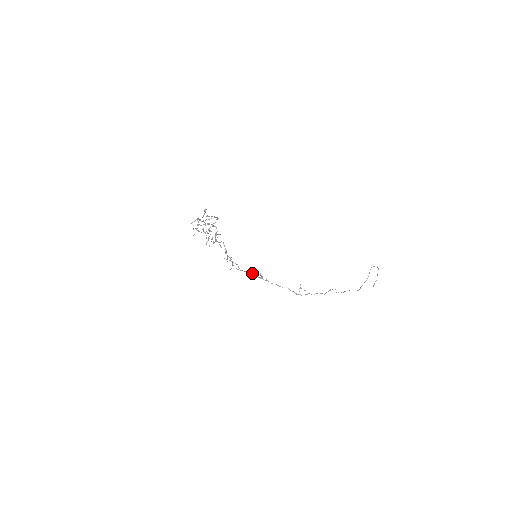
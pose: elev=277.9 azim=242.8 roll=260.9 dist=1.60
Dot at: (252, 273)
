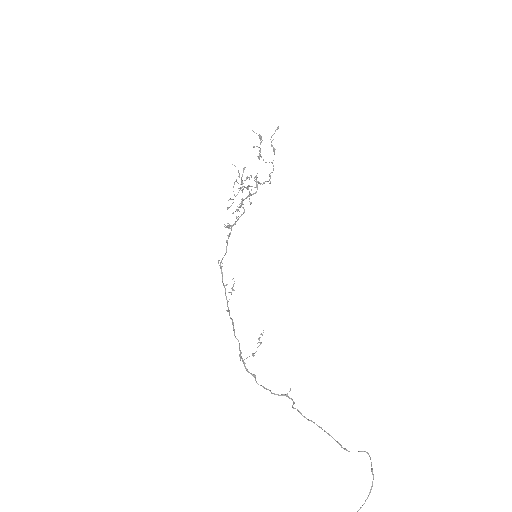
Dot at: (225, 285)
